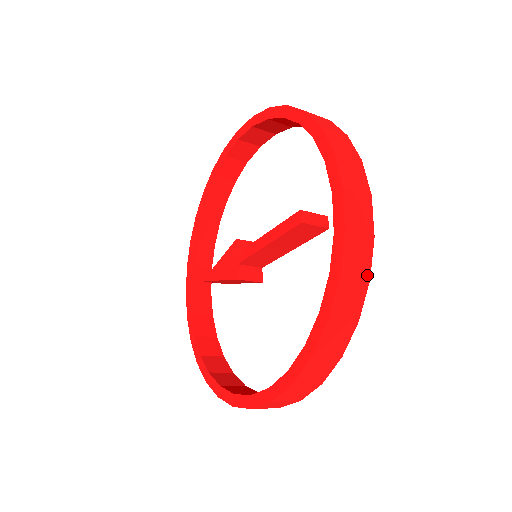
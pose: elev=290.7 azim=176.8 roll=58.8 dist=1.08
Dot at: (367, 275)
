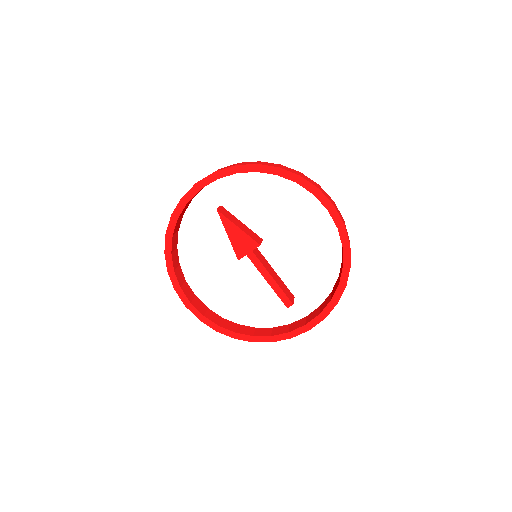
Dot at: occluded
